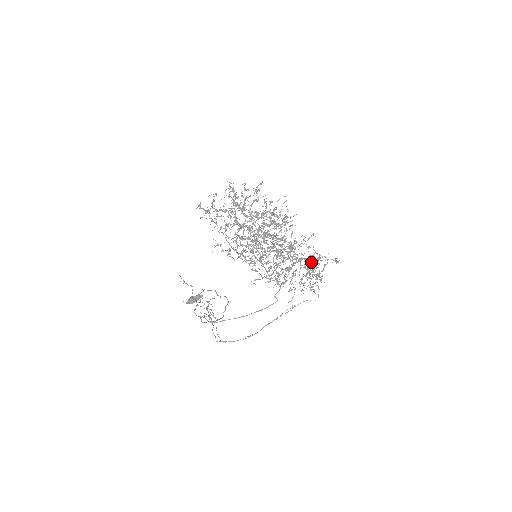
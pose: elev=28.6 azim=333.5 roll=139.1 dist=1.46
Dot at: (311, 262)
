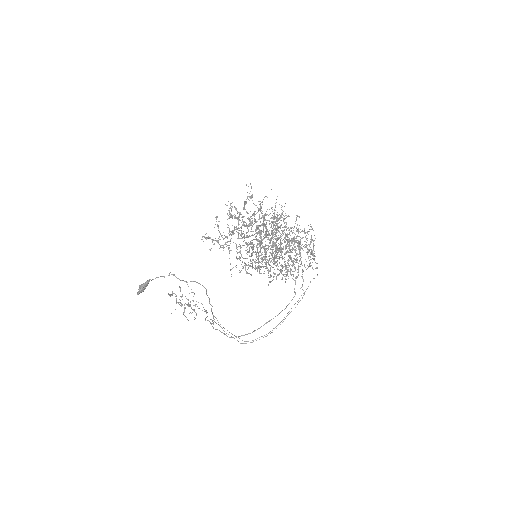
Dot at: occluded
